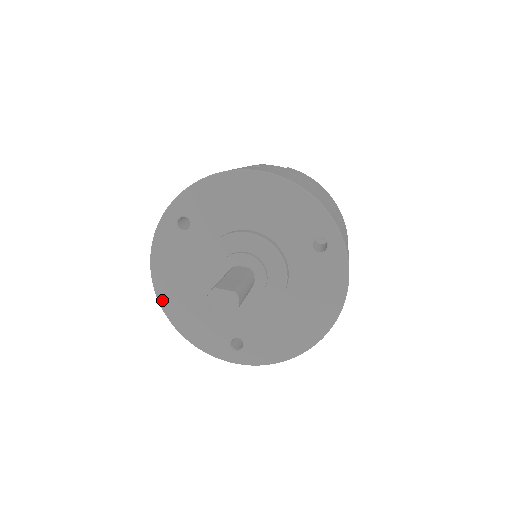
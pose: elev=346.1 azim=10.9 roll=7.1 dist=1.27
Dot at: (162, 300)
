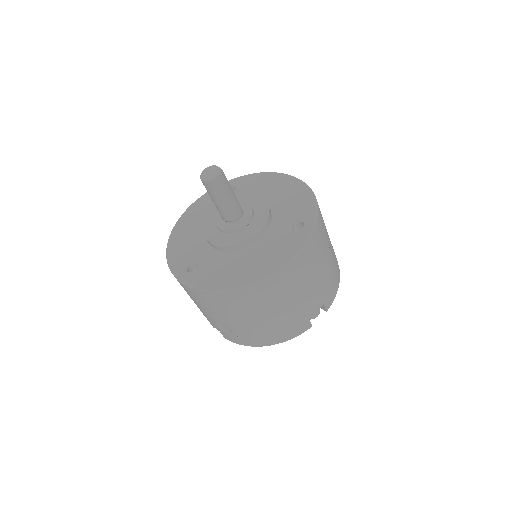
Dot at: (178, 224)
